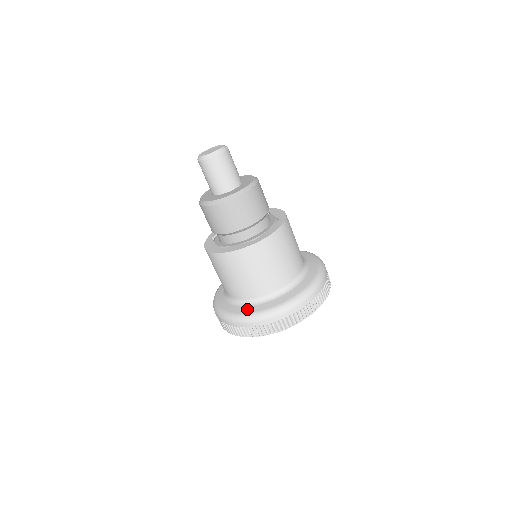
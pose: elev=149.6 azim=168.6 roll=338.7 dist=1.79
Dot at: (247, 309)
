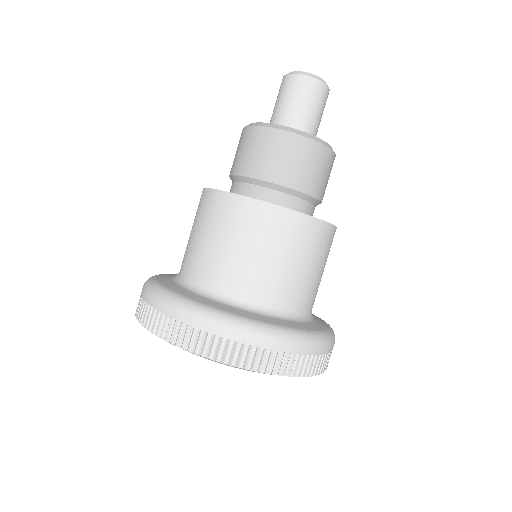
Dot at: (186, 292)
